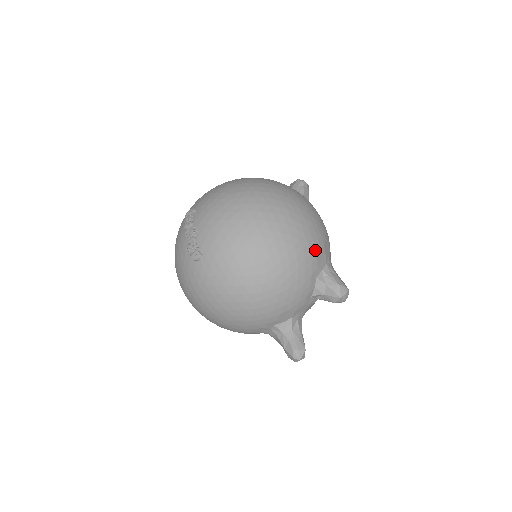
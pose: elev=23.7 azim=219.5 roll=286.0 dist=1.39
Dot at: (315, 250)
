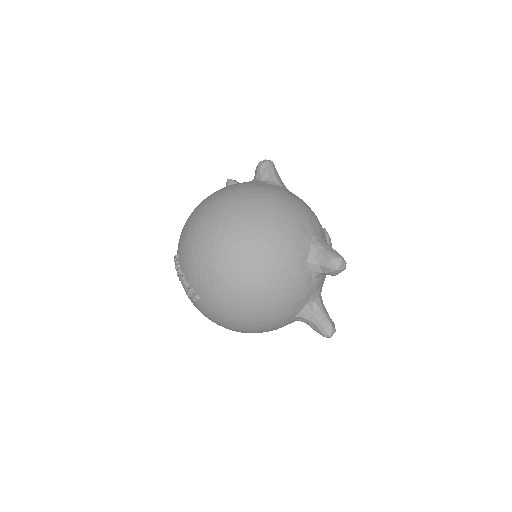
Dot at: (291, 242)
